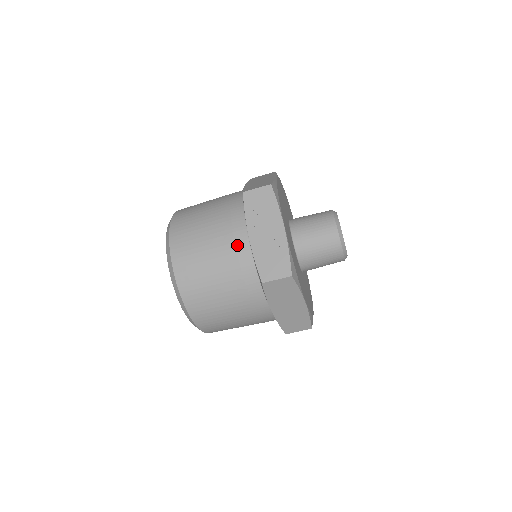
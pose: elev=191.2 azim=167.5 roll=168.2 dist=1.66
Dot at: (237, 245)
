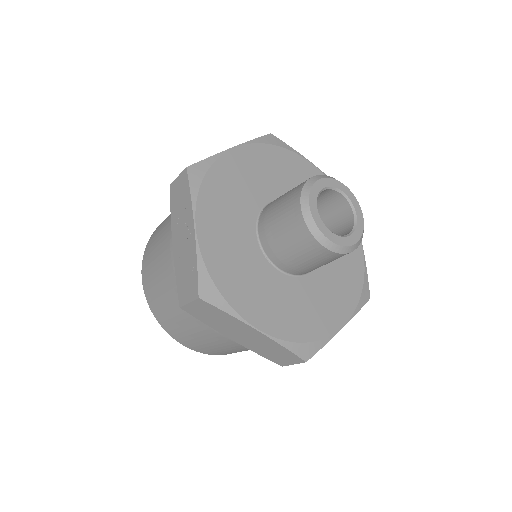
Dot at: (172, 255)
